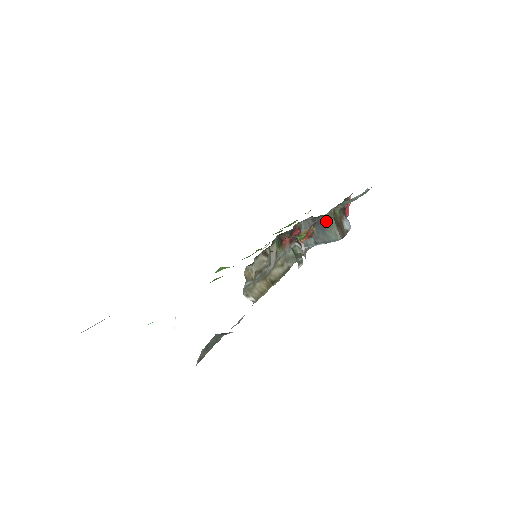
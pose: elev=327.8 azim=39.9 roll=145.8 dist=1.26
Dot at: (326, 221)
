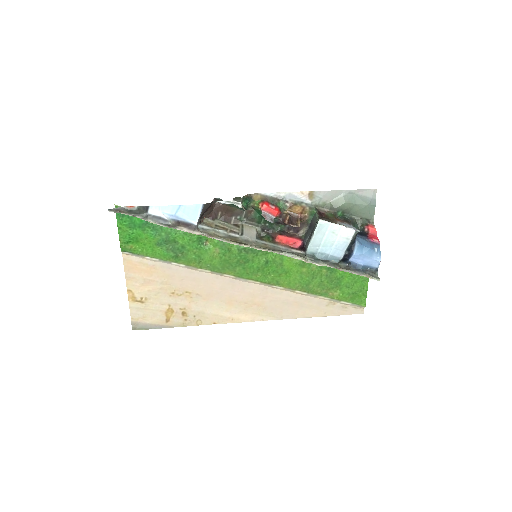
Dot at: (314, 219)
